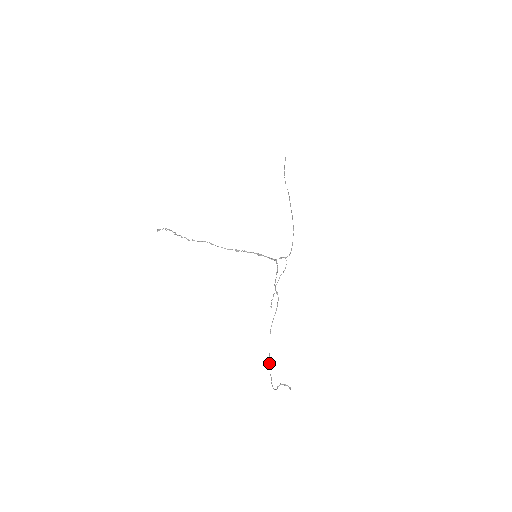
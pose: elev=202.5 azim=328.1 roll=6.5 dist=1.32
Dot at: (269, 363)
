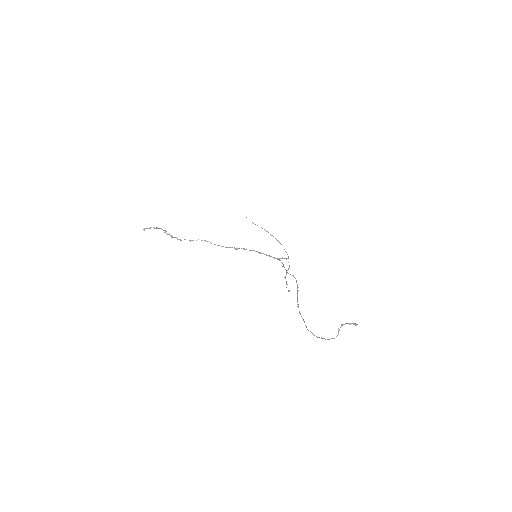
Dot at: (310, 331)
